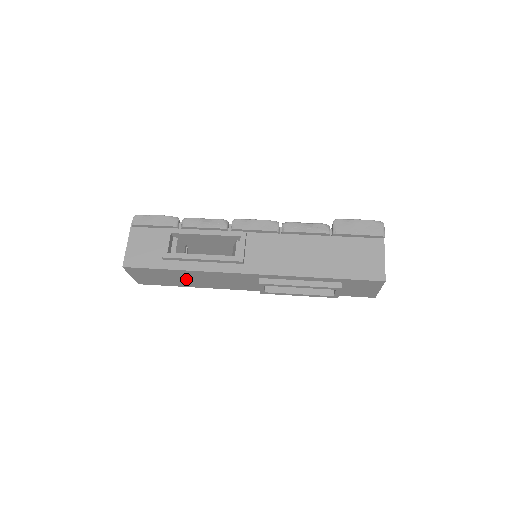
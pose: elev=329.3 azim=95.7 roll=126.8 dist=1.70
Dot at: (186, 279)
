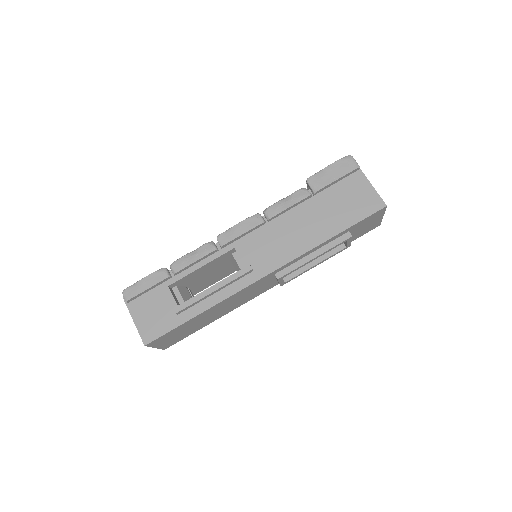
Dot at: (208, 317)
